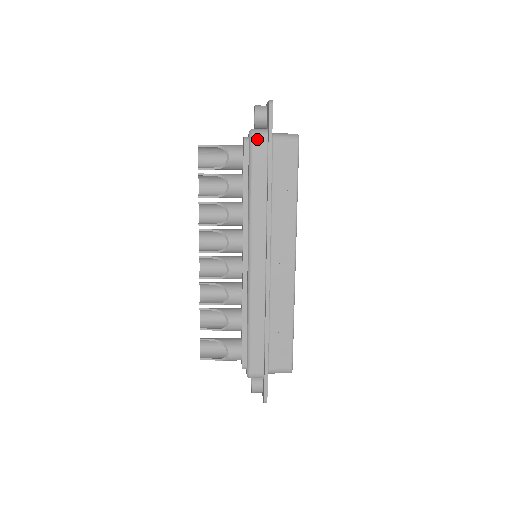
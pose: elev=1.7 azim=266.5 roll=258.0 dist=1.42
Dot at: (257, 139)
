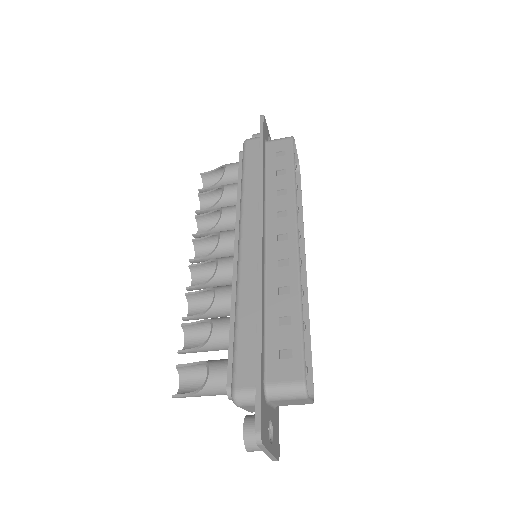
Dot at: (250, 142)
